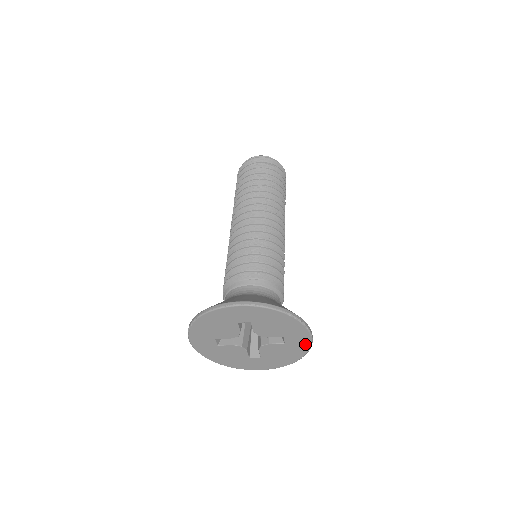
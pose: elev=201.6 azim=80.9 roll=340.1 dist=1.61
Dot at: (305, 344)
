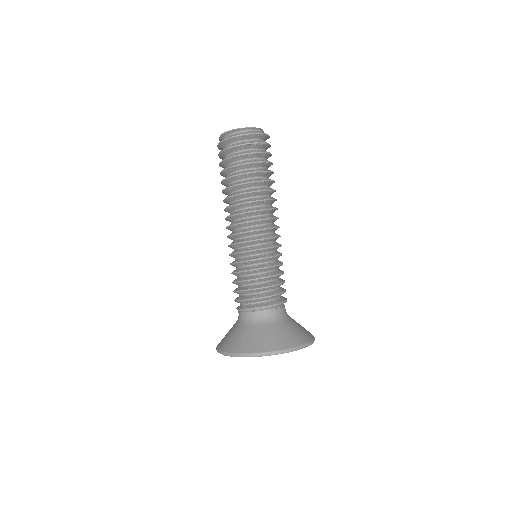
Dot at: occluded
